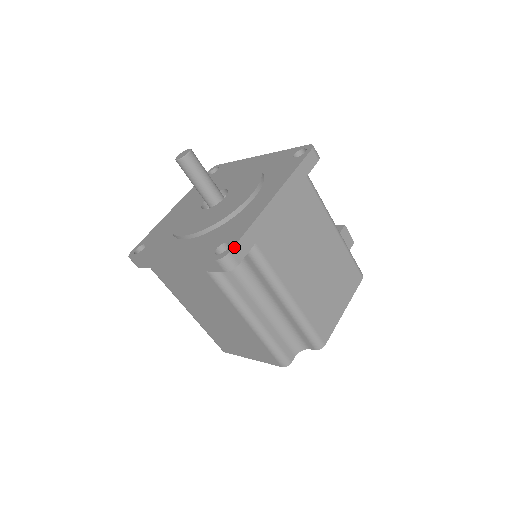
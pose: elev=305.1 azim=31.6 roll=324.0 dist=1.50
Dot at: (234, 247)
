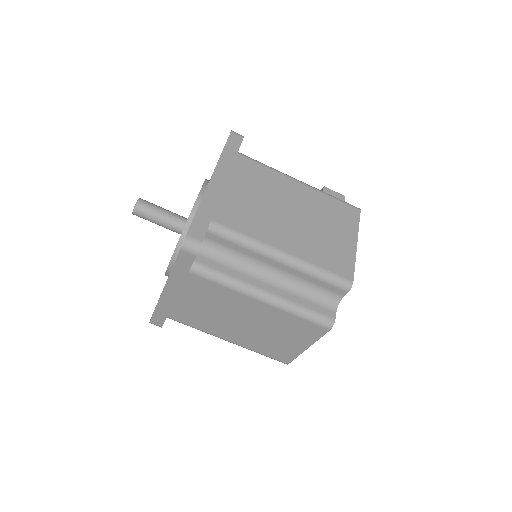
Dot at: (189, 230)
